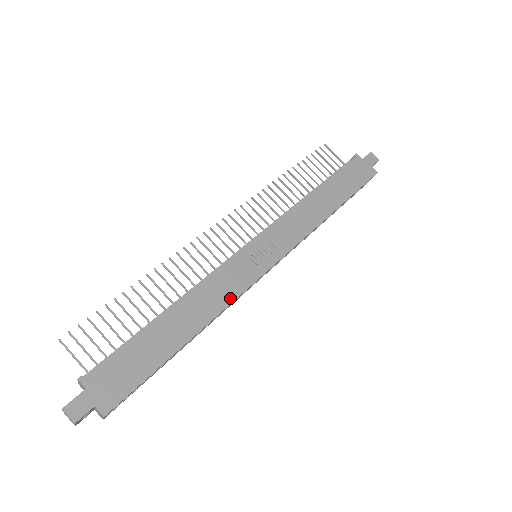
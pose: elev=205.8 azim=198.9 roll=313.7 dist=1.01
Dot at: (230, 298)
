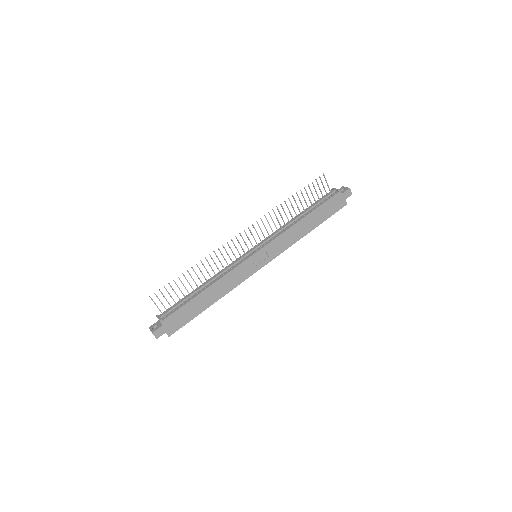
Dot at: (236, 284)
